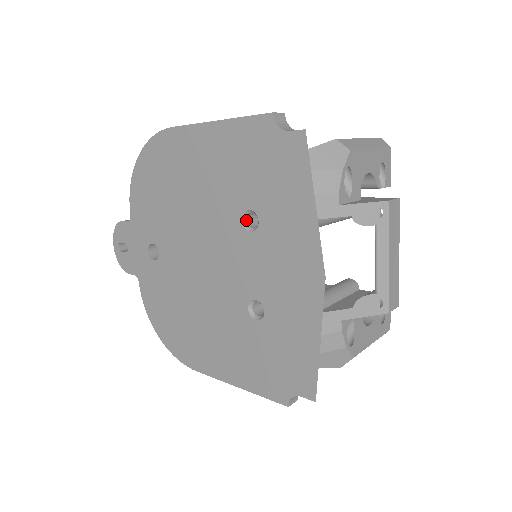
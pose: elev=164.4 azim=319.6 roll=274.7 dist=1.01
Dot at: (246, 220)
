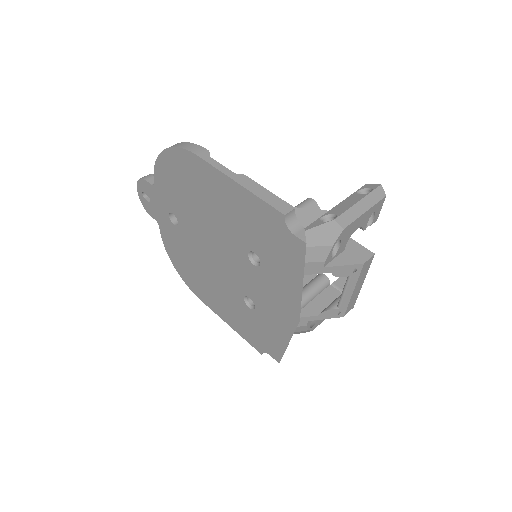
Dot at: (251, 254)
